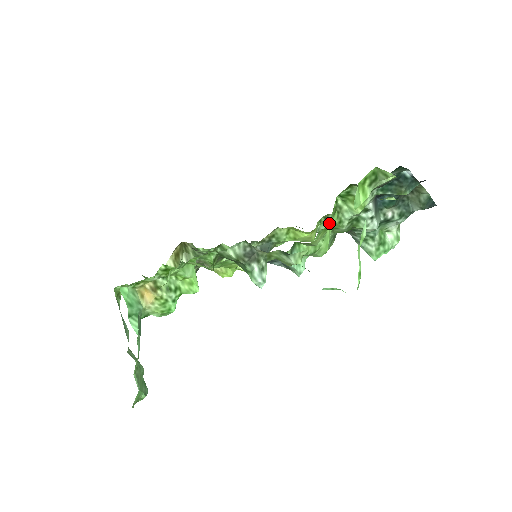
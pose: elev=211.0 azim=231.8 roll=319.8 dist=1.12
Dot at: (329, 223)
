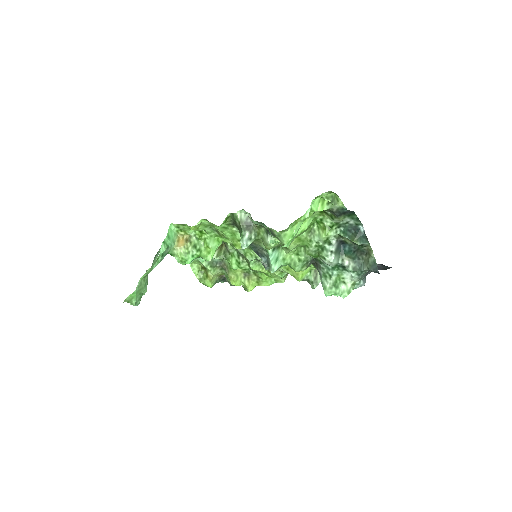
Dot at: (303, 235)
